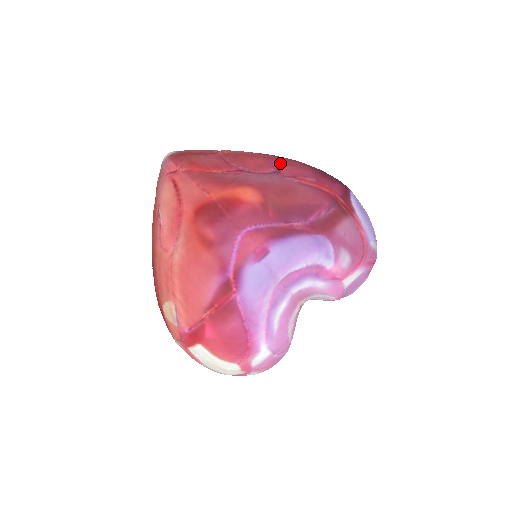
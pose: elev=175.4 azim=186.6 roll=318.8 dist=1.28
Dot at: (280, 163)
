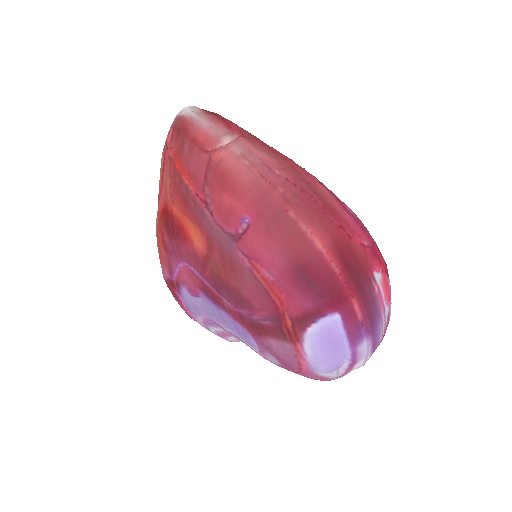
Dot at: (253, 226)
